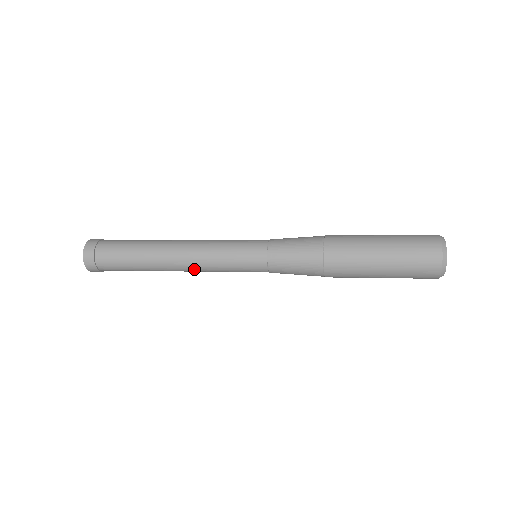
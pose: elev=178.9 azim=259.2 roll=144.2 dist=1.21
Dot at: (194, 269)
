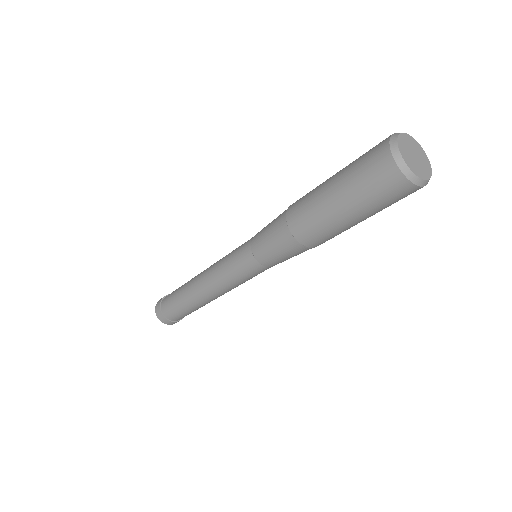
Dot at: occluded
